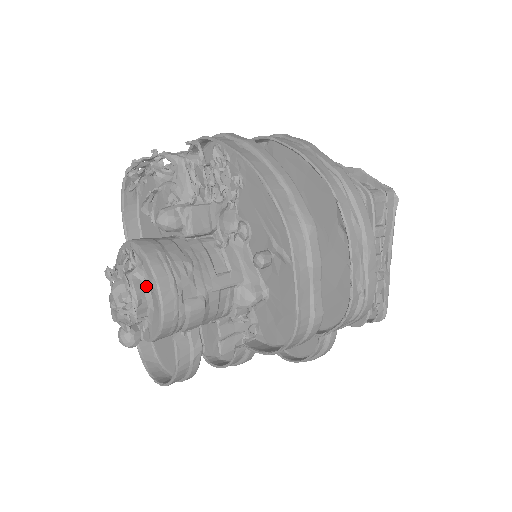
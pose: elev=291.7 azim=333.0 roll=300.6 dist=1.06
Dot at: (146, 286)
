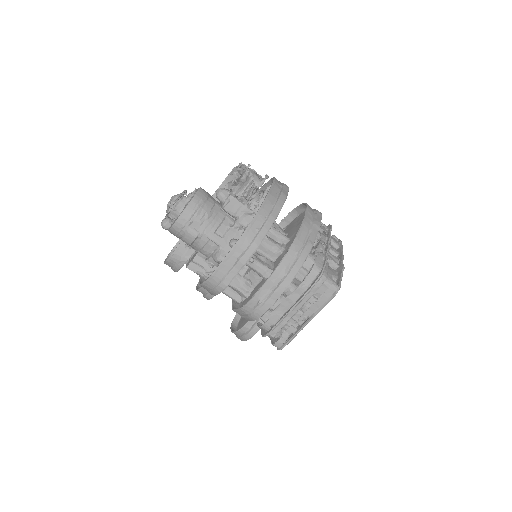
Dot at: (184, 207)
